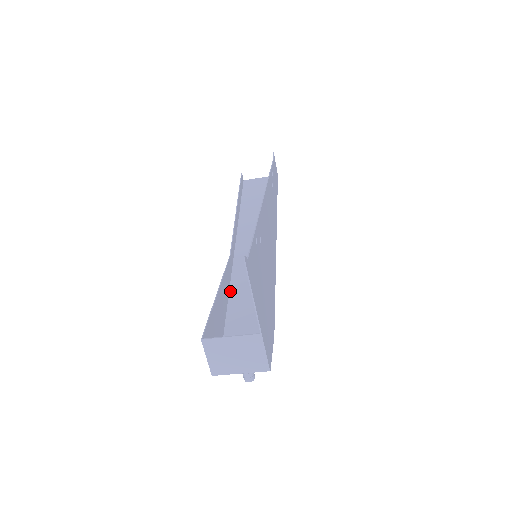
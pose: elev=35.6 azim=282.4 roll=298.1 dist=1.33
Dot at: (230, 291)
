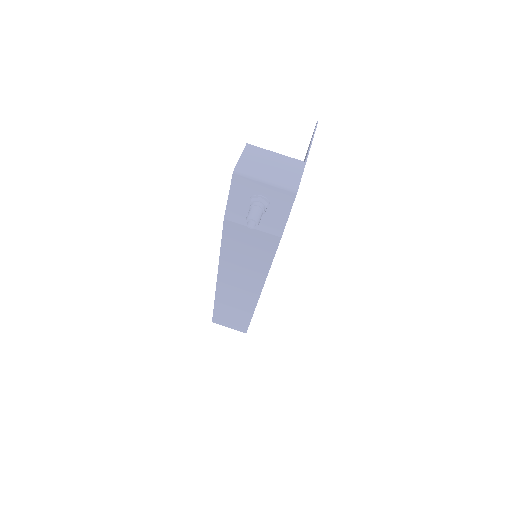
Dot at: (222, 252)
